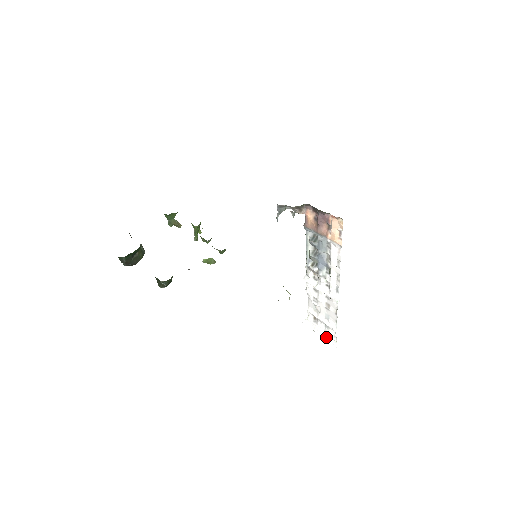
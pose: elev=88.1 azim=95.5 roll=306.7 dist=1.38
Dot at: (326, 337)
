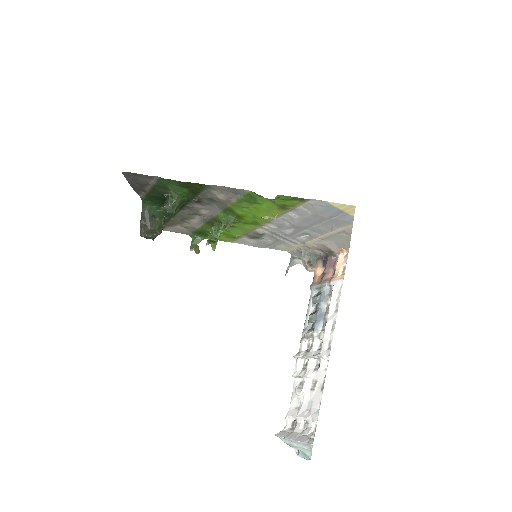
Dot at: (301, 438)
